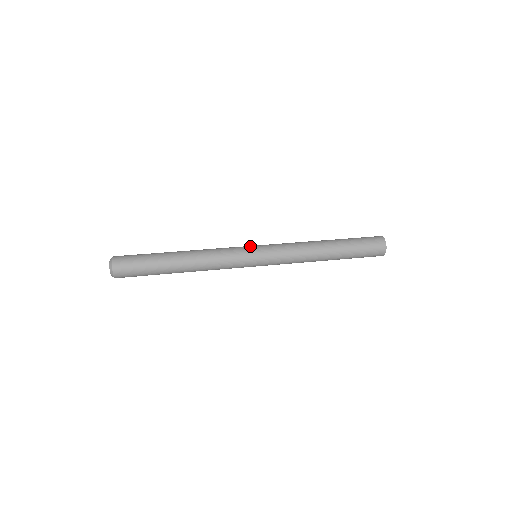
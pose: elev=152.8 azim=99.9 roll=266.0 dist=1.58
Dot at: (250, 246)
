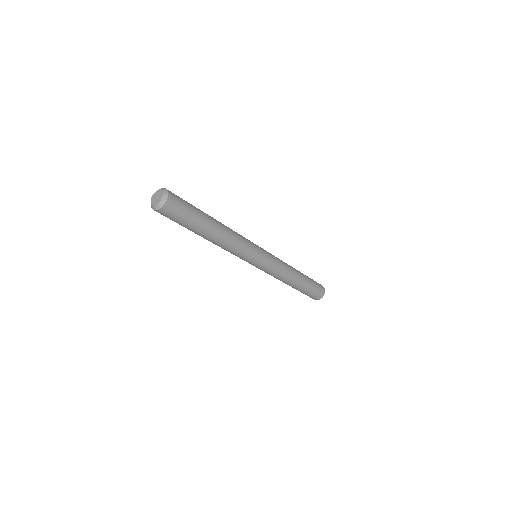
Dot at: occluded
